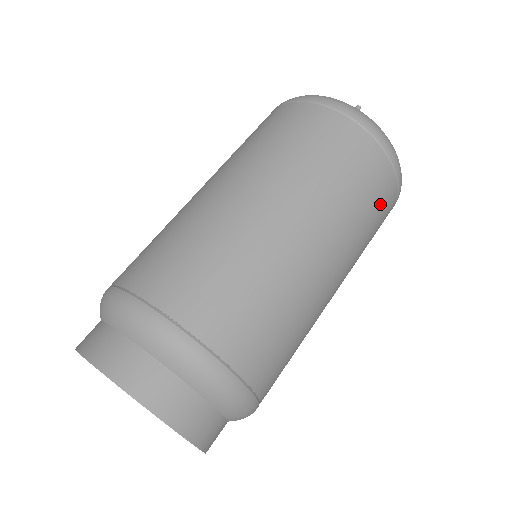
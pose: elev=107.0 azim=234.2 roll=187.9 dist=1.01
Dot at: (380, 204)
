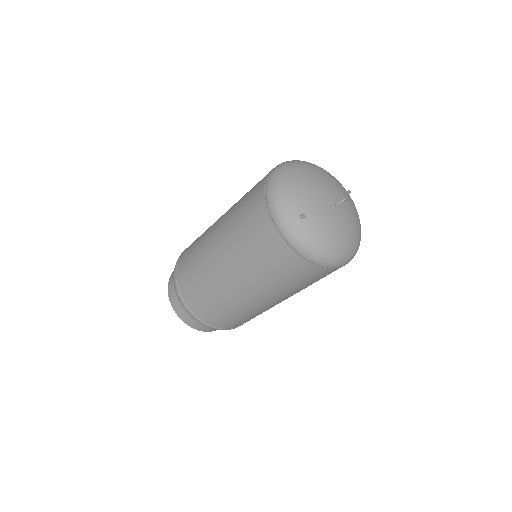
Dot at: (308, 279)
